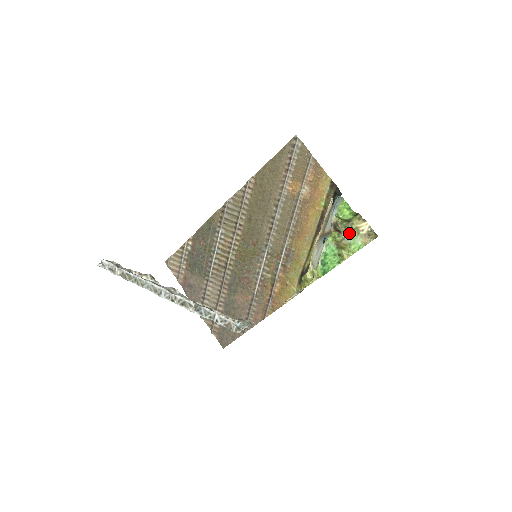
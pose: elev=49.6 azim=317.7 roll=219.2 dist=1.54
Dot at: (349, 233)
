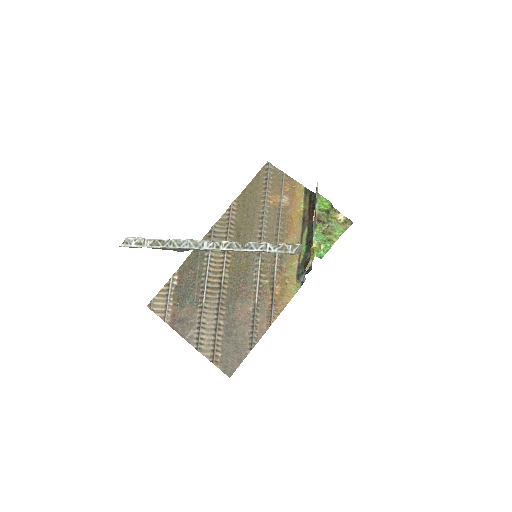
Dot at: (331, 222)
